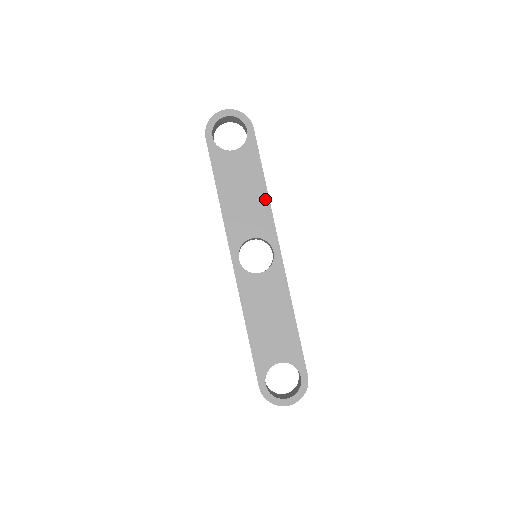
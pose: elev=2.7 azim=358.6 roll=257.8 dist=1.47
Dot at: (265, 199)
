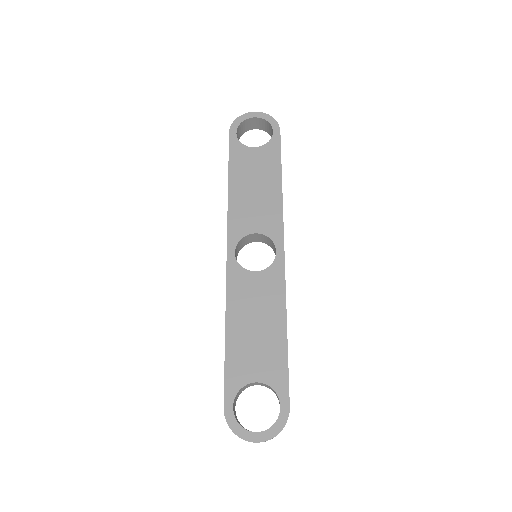
Dot at: (278, 197)
